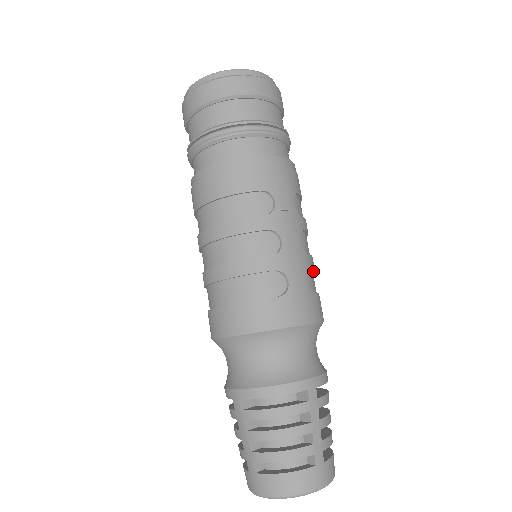
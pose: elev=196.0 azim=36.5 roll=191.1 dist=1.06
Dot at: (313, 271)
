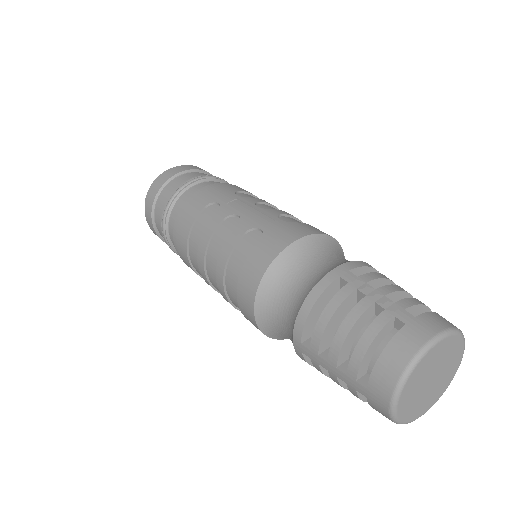
Dot at: occluded
